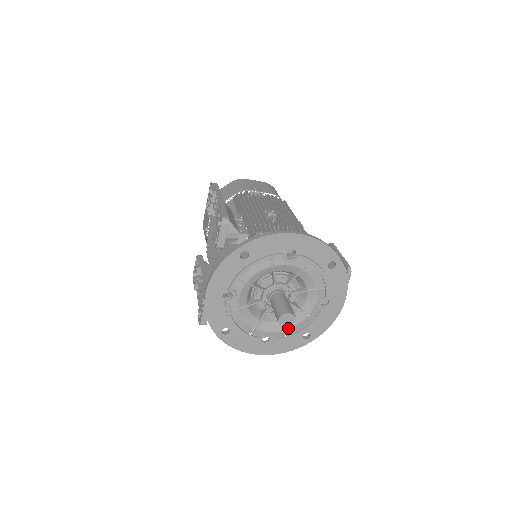
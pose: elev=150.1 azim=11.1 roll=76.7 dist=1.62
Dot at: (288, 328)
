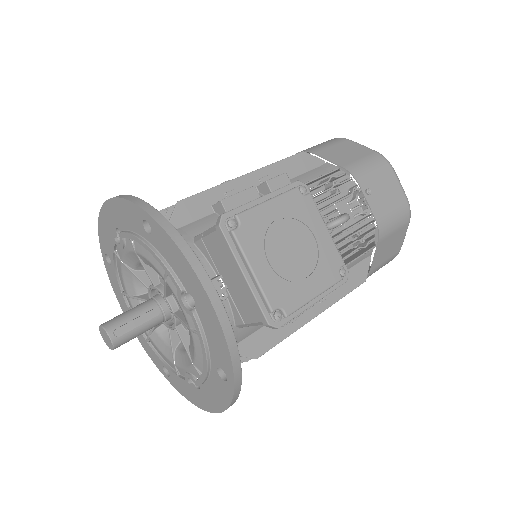
Dot at: (194, 359)
